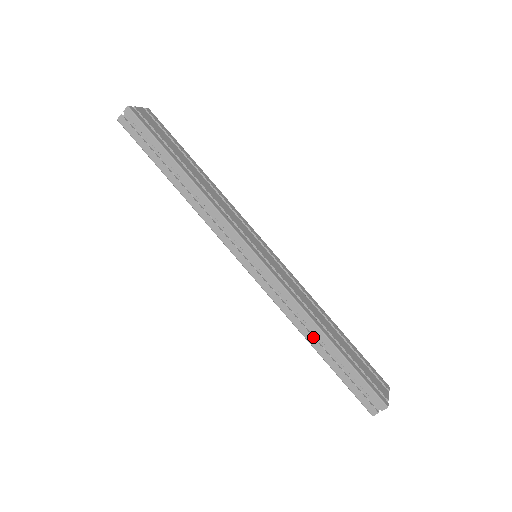
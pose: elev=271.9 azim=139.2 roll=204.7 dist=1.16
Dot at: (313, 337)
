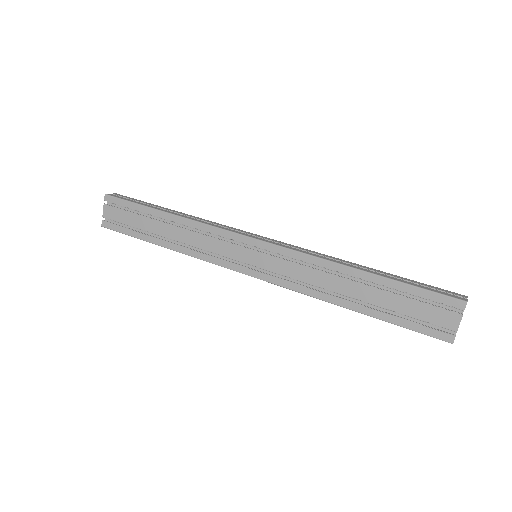
Dot at: (354, 266)
